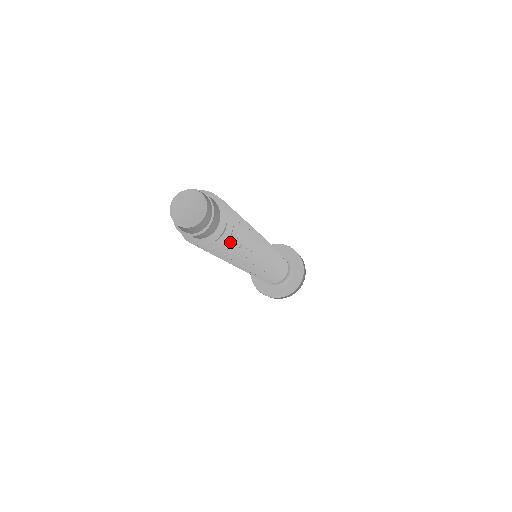
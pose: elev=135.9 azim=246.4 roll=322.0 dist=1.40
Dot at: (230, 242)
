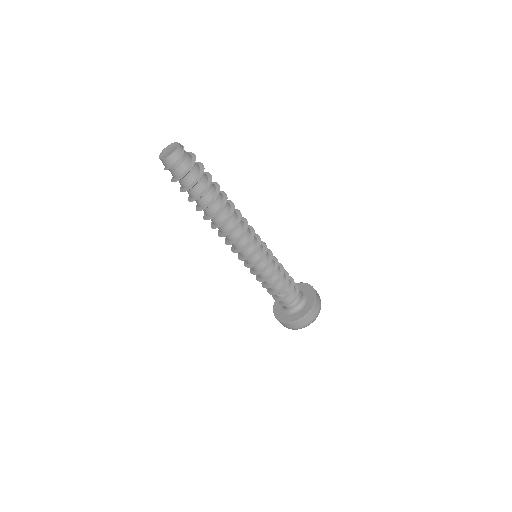
Dot at: (206, 189)
